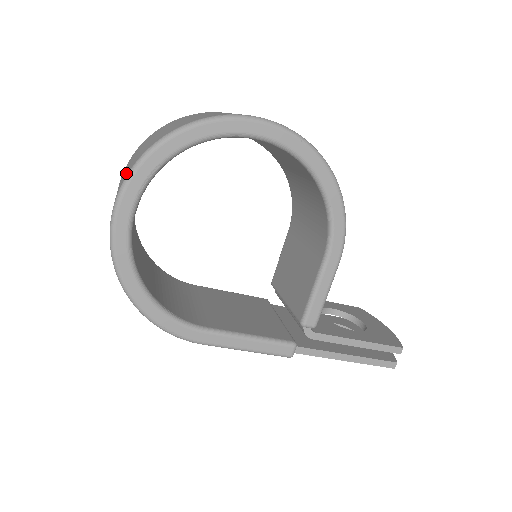
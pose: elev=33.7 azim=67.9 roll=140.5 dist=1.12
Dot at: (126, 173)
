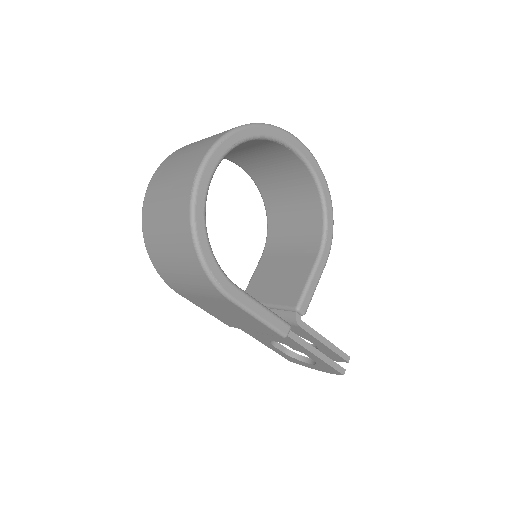
Dot at: (210, 140)
